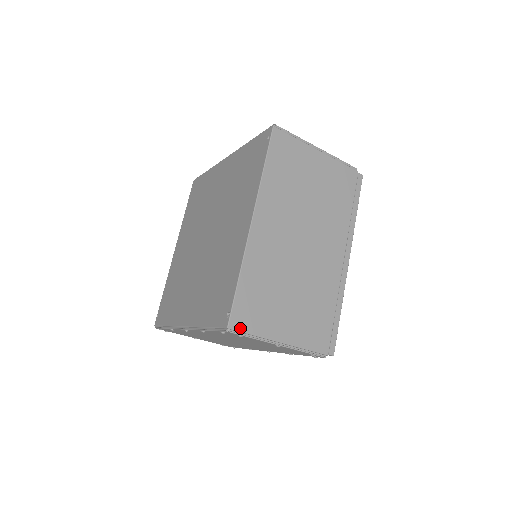
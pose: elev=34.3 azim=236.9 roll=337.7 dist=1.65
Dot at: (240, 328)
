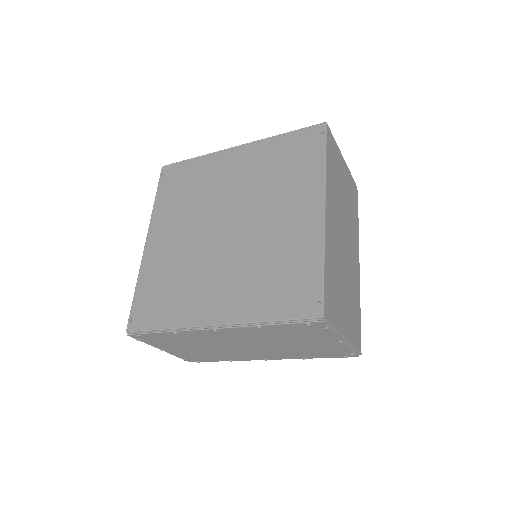
Dot at: (328, 319)
